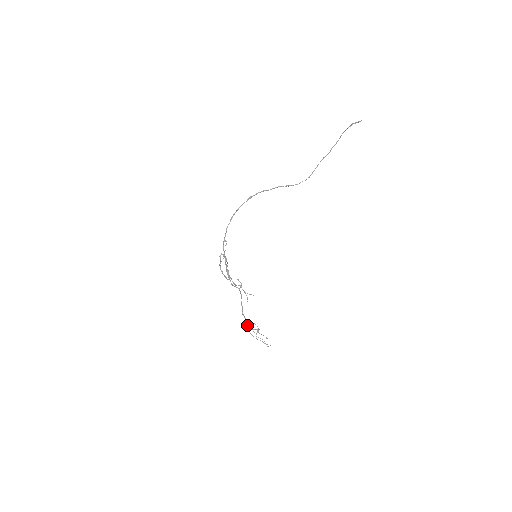
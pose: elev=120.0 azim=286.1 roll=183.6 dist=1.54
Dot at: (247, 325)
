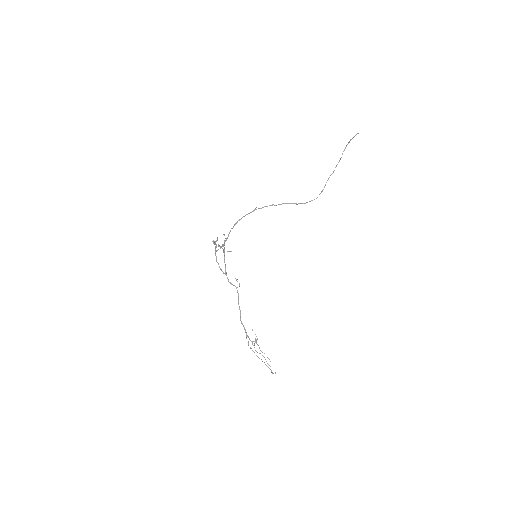
Dot at: occluded
